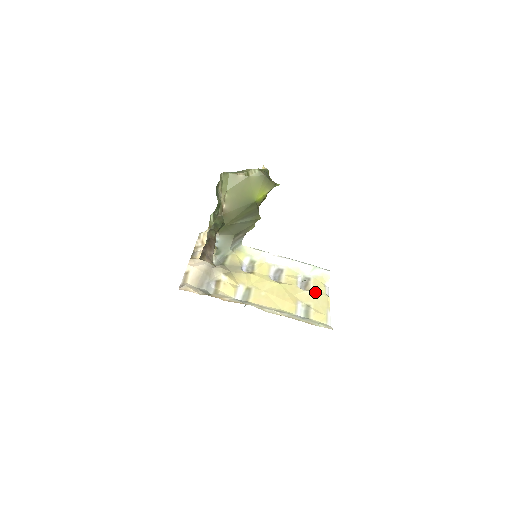
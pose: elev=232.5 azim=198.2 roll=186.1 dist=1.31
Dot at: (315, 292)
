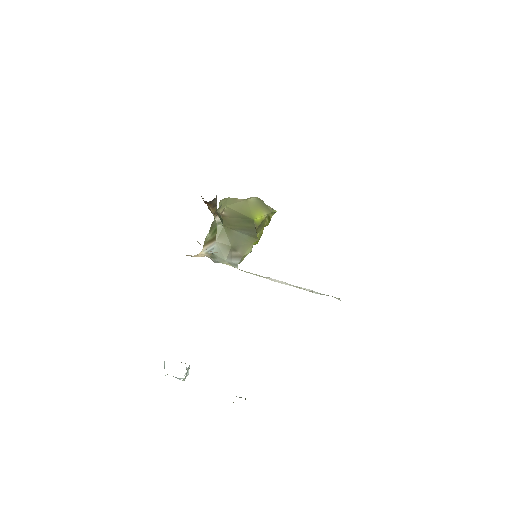
Dot at: occluded
